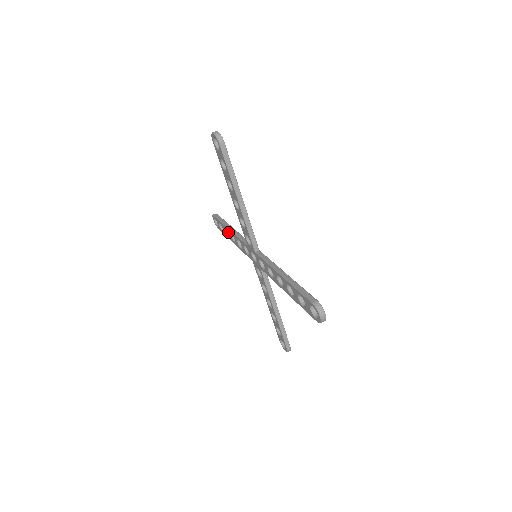
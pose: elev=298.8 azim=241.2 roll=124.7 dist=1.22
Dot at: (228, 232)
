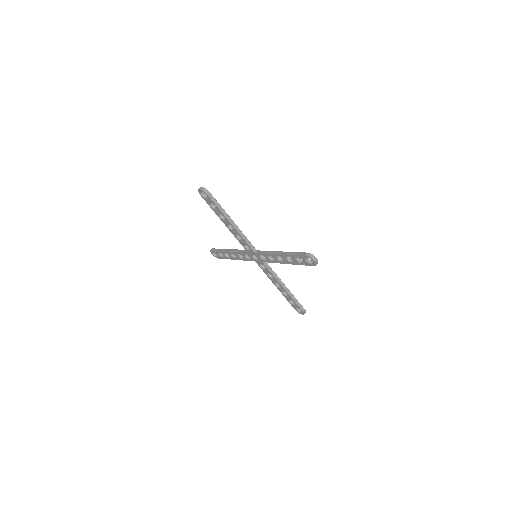
Dot at: (228, 254)
